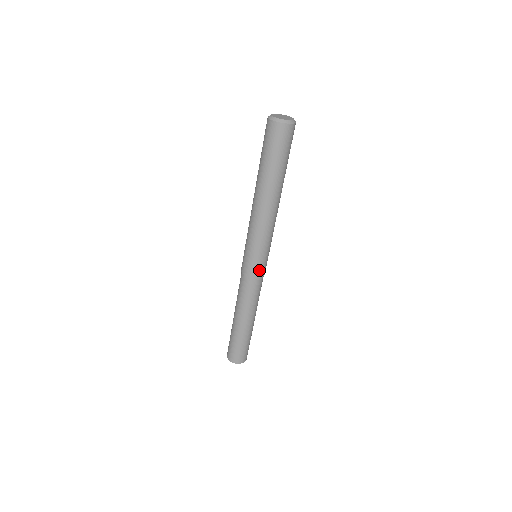
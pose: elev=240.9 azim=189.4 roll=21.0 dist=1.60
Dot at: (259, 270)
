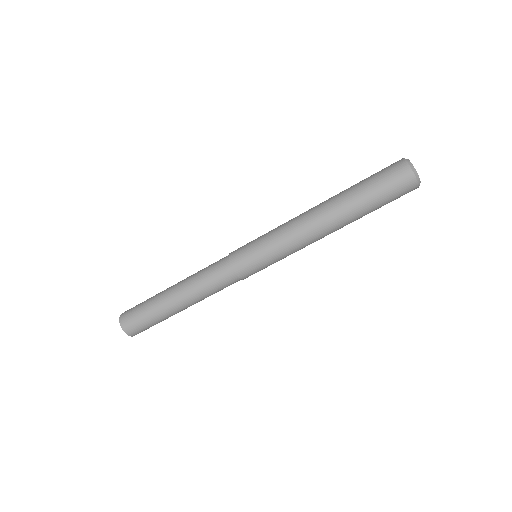
Dot at: (247, 269)
